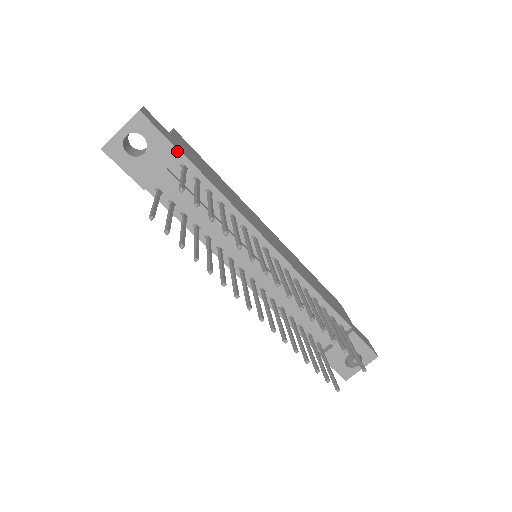
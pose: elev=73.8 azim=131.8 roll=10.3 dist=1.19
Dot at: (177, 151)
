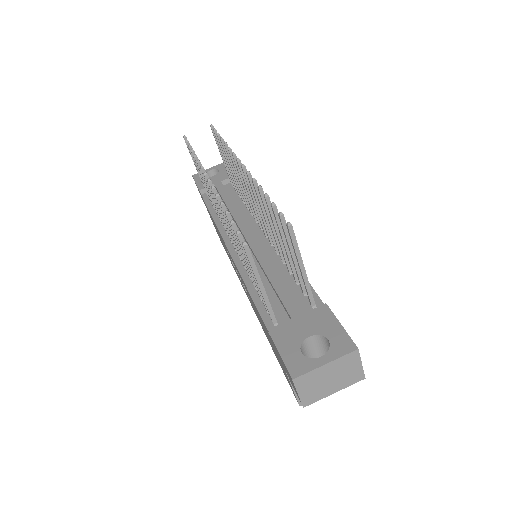
Dot at: occluded
